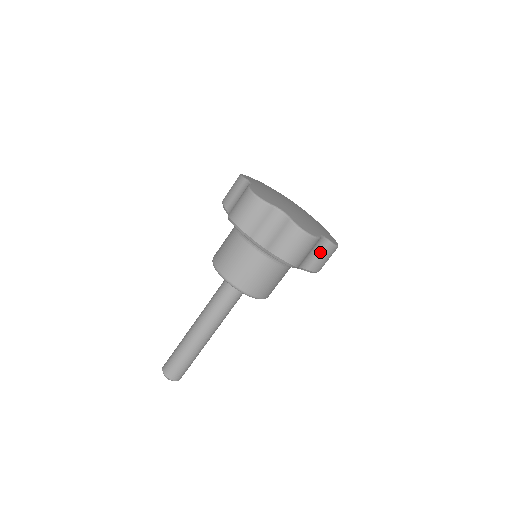
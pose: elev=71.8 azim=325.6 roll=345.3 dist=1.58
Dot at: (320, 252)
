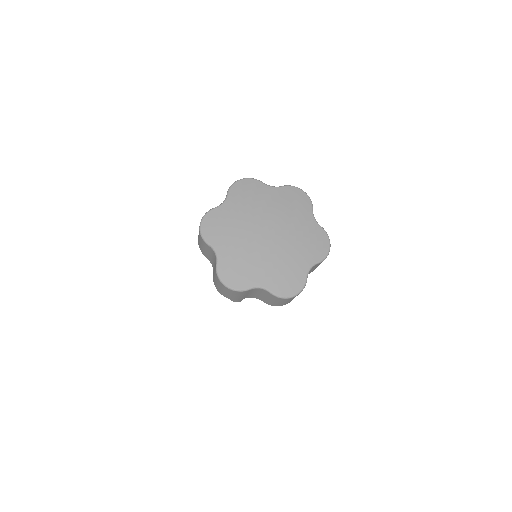
Dot at: (266, 296)
